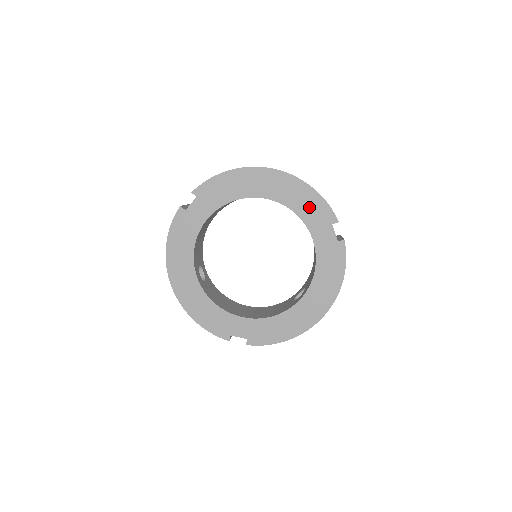
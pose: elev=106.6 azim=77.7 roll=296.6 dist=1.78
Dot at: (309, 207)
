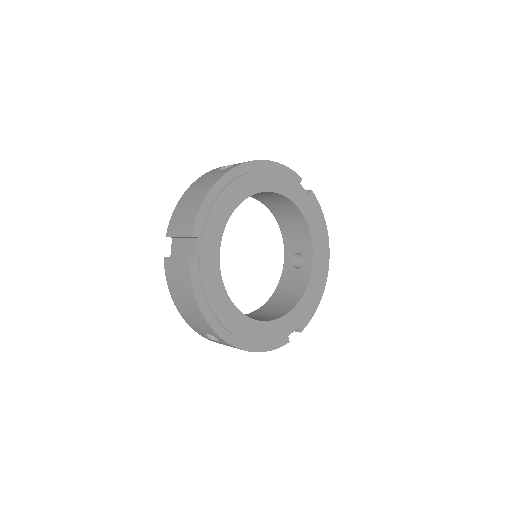
Dot at: (282, 180)
